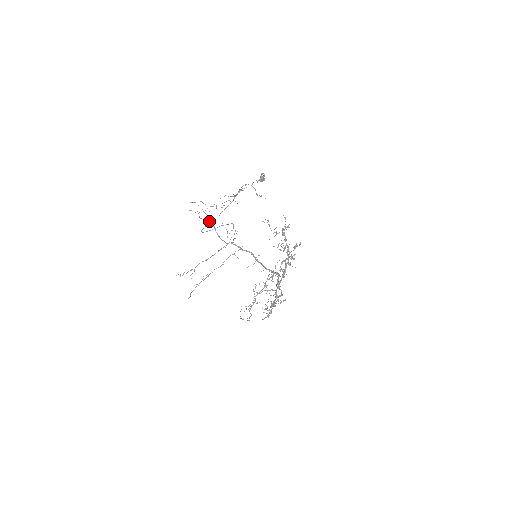
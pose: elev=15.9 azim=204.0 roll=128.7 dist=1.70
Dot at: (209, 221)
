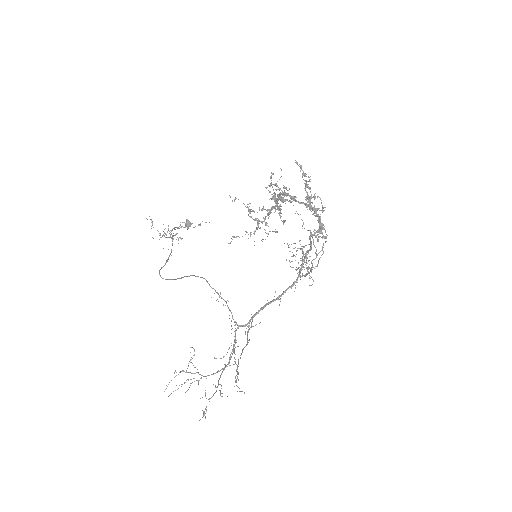
Dot at: (201, 375)
